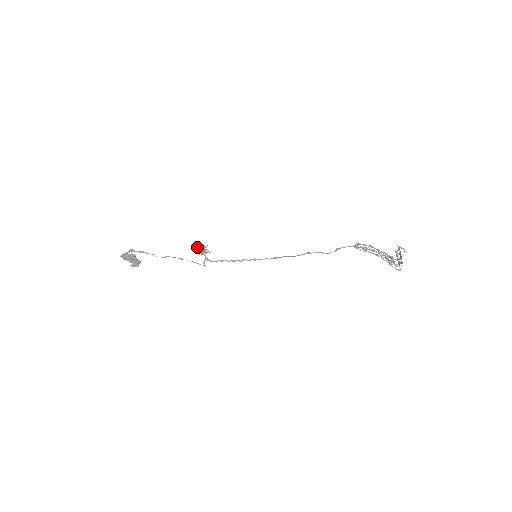
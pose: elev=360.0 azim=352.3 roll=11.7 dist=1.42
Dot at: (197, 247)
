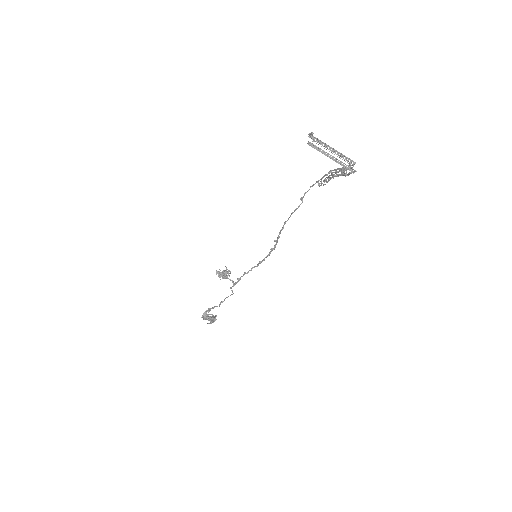
Dot at: (219, 272)
